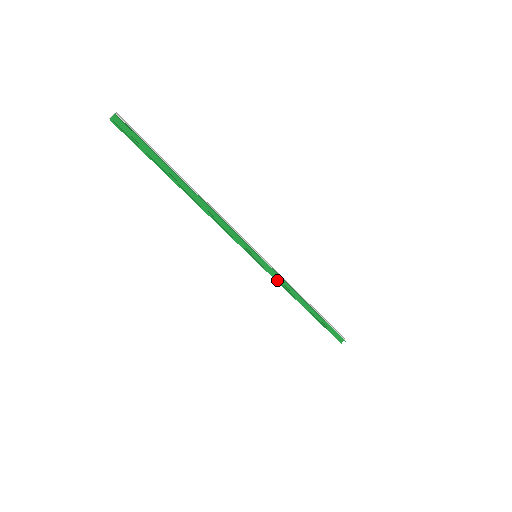
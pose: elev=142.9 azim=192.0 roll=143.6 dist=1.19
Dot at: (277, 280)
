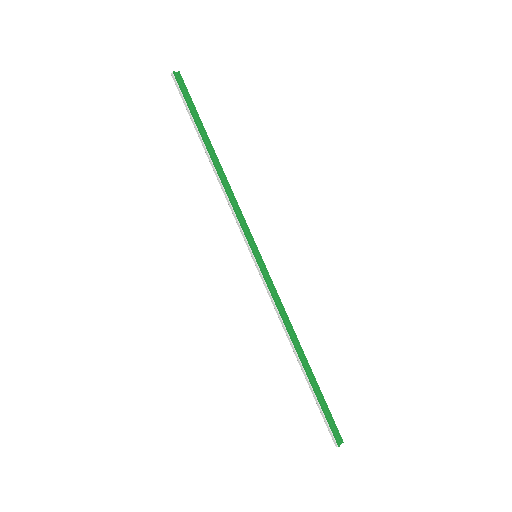
Dot at: (273, 297)
